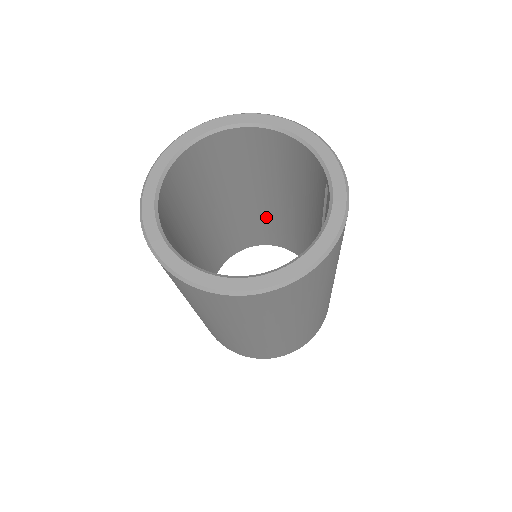
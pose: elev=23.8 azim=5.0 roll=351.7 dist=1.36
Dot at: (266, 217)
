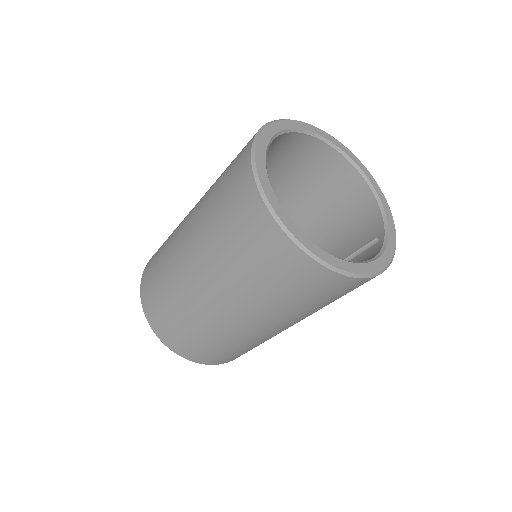
Dot at: occluded
